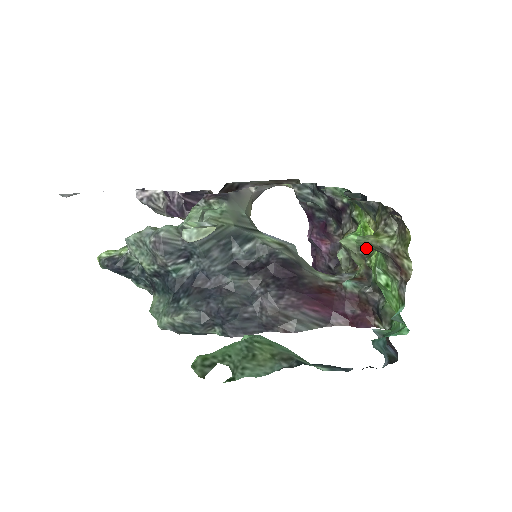
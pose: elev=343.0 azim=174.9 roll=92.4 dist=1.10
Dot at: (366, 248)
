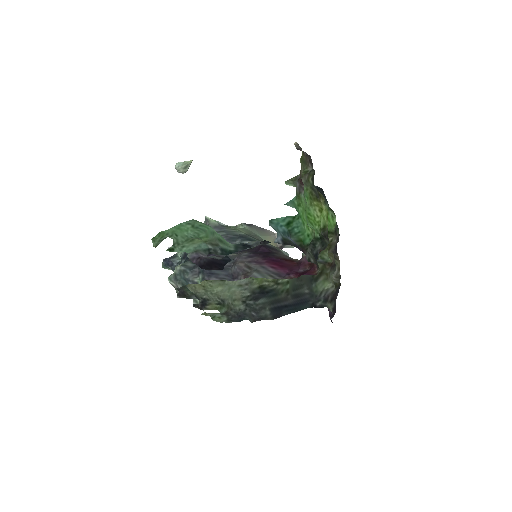
Dot at: (327, 231)
